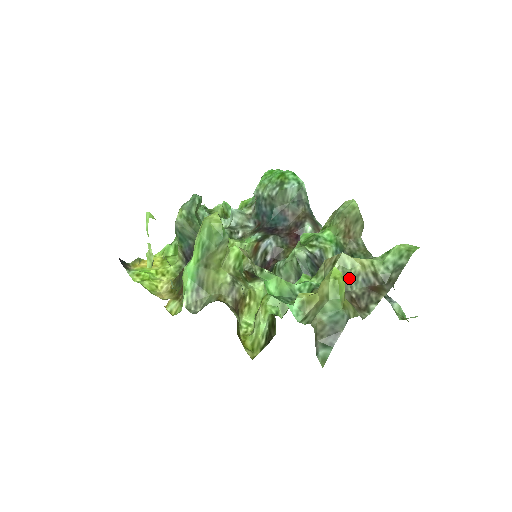
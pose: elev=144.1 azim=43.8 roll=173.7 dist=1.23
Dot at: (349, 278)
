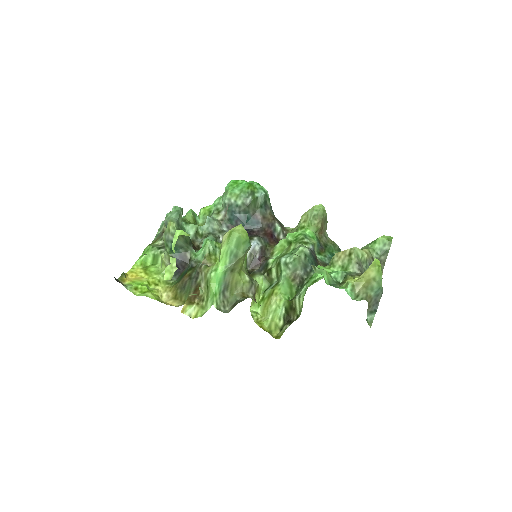
Dot at: (362, 264)
